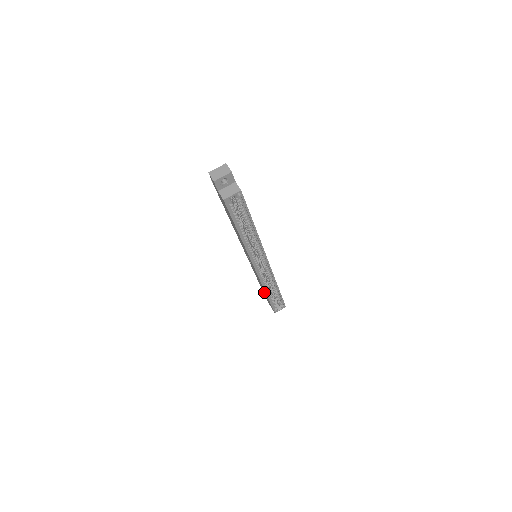
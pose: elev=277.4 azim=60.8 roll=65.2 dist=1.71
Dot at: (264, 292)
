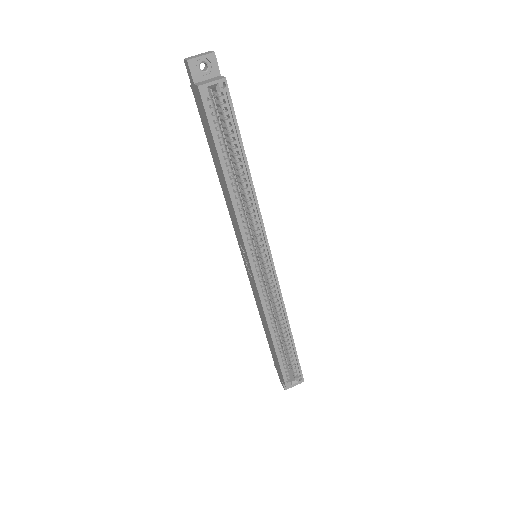
Dot at: (270, 342)
